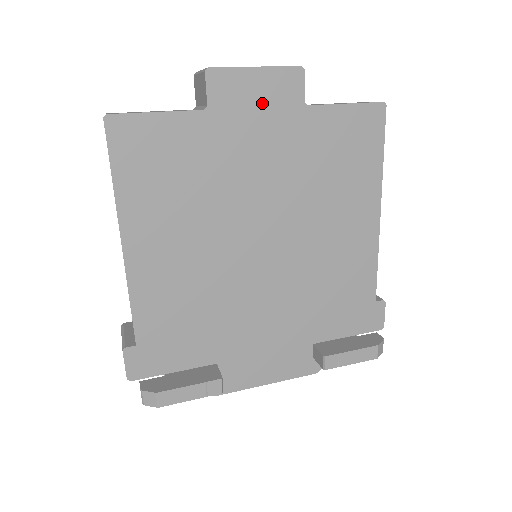
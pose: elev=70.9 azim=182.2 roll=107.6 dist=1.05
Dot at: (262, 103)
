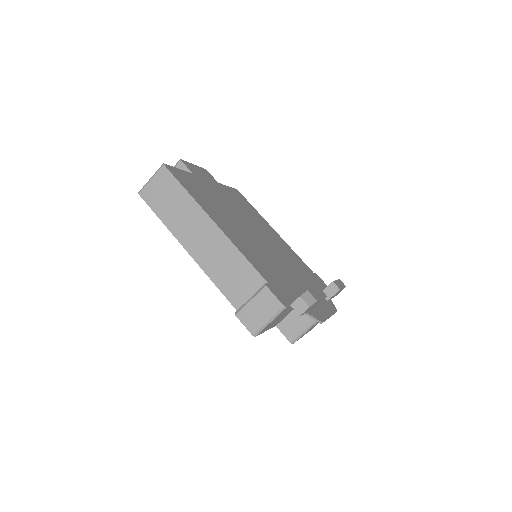
Dot at: (206, 177)
